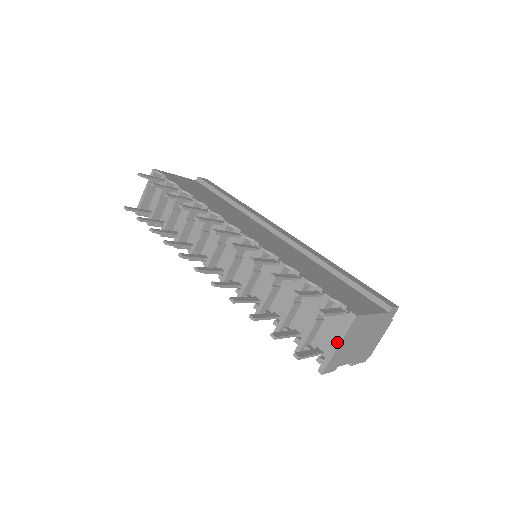
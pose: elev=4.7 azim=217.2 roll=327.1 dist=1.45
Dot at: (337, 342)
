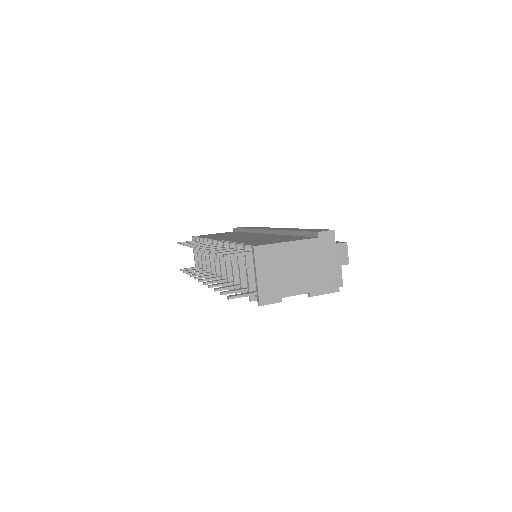
Dot at: (255, 274)
